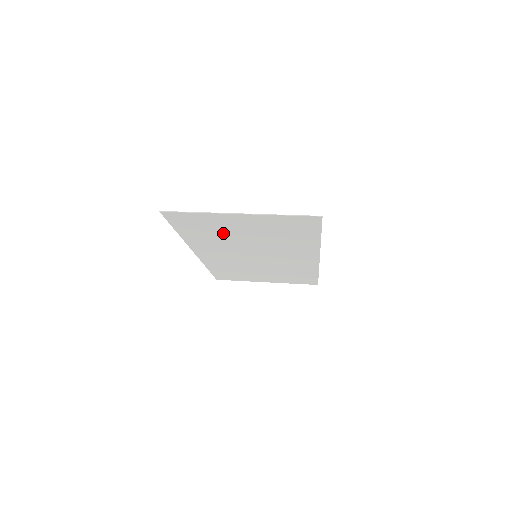
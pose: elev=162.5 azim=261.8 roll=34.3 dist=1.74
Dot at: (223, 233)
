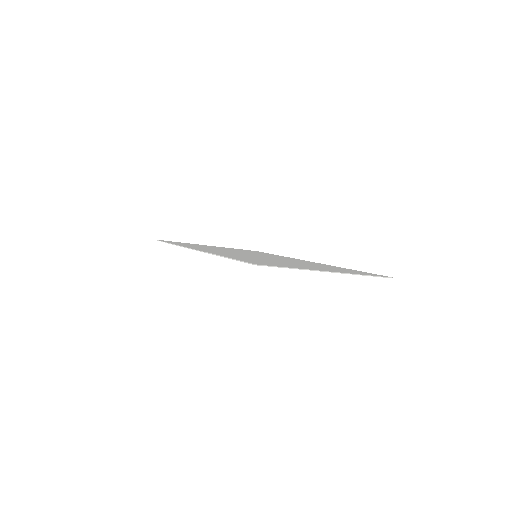
Dot at: occluded
